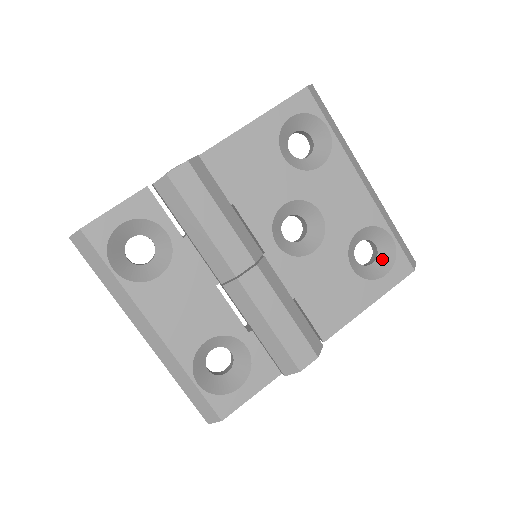
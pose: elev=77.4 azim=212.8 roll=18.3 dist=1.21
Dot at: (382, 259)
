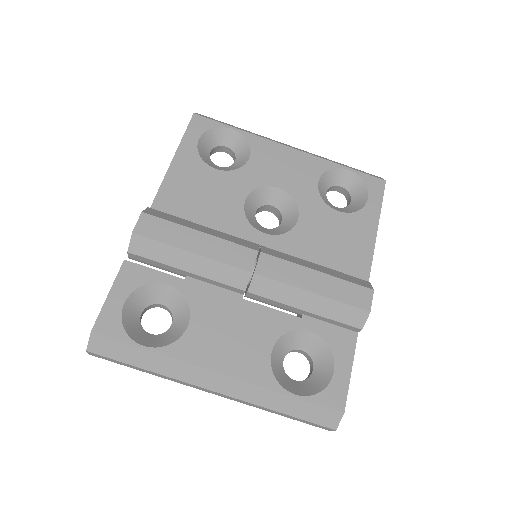
Dot at: (355, 192)
